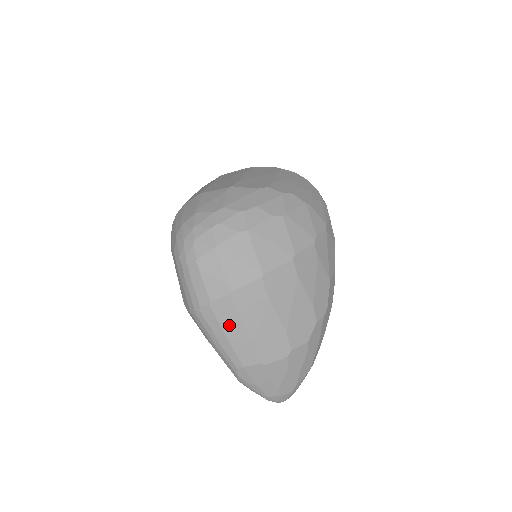
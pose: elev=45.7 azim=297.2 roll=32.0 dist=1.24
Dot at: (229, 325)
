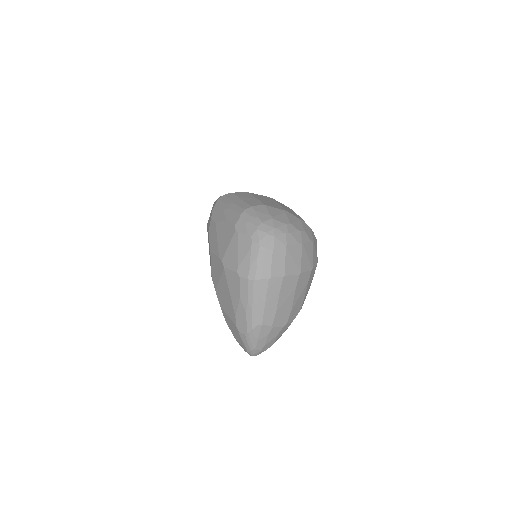
Dot at: (271, 296)
